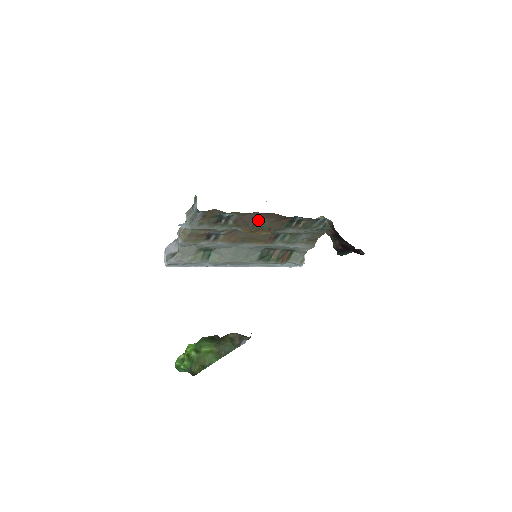
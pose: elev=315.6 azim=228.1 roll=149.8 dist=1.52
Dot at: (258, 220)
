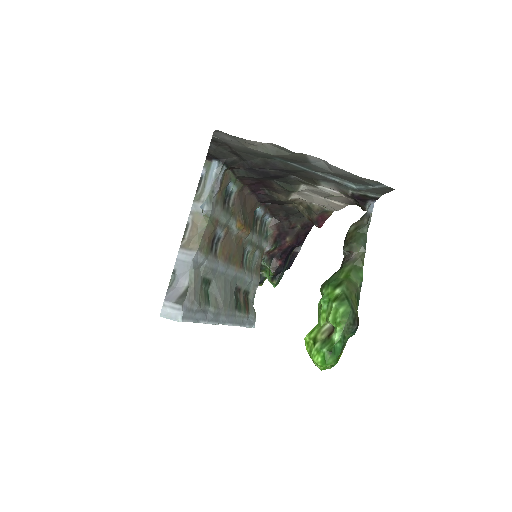
Dot at: (243, 207)
